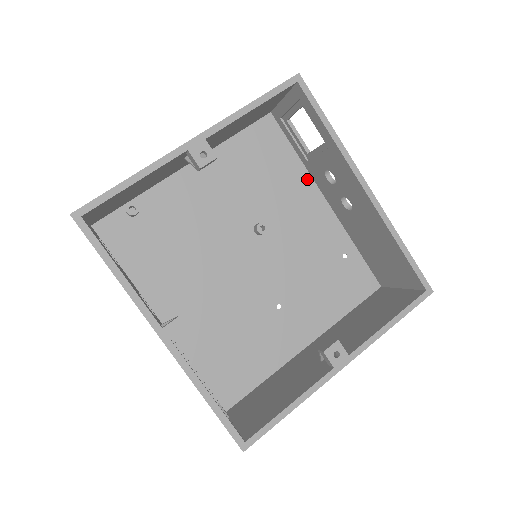
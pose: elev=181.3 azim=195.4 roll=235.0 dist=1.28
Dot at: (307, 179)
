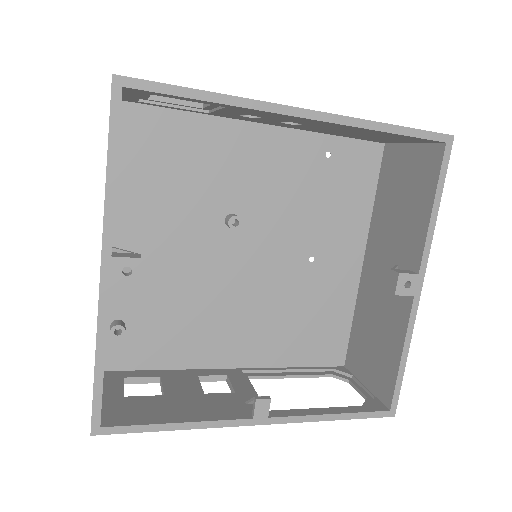
Dot at: (225, 125)
